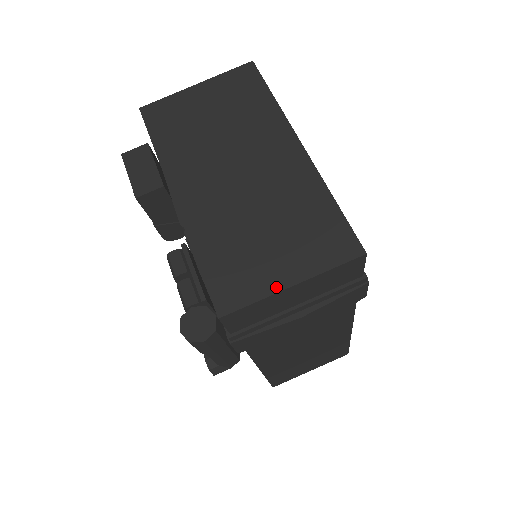
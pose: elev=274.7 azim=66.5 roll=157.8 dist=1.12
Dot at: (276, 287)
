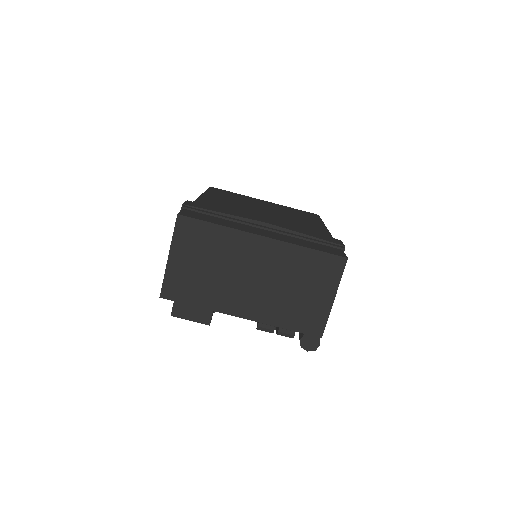
Dot at: (329, 306)
